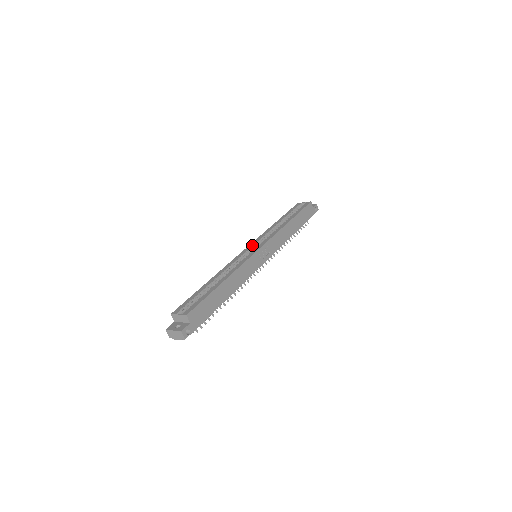
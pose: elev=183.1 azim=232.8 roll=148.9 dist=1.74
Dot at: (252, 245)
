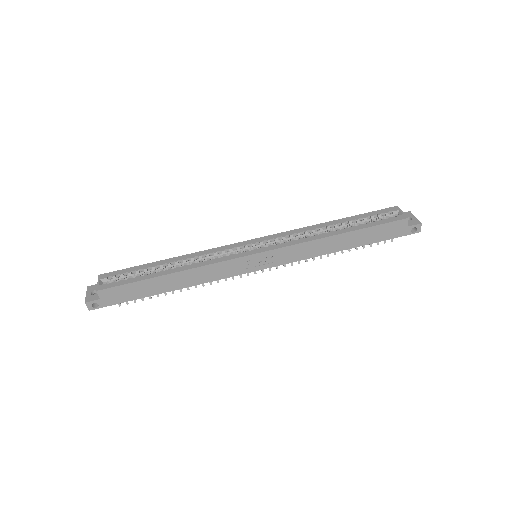
Dot at: (260, 240)
